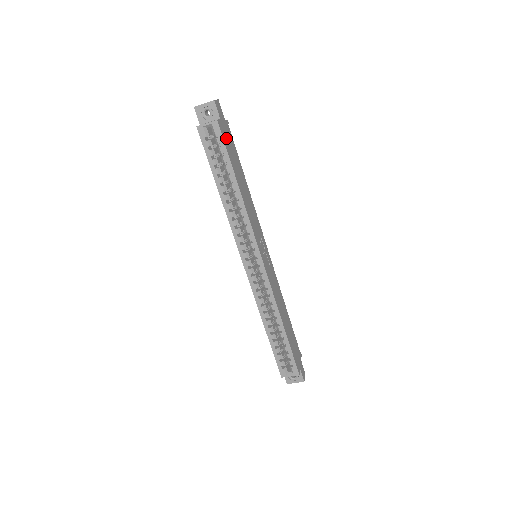
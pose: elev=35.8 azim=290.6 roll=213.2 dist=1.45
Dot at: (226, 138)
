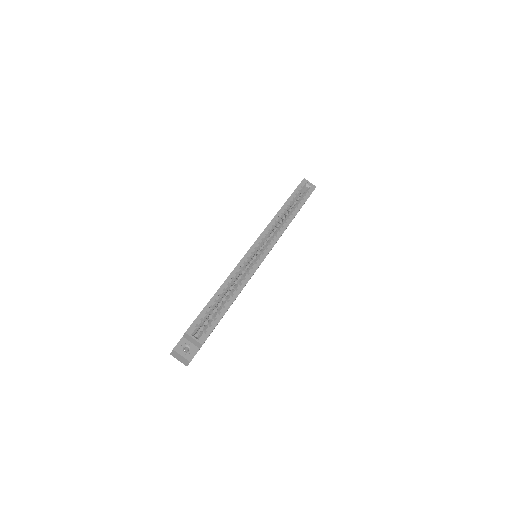
Dot at: occluded
